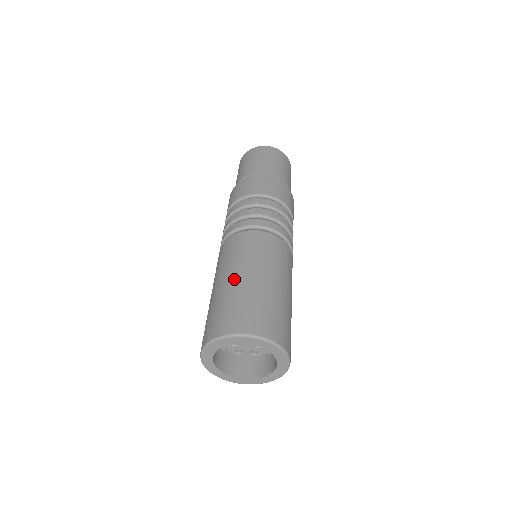
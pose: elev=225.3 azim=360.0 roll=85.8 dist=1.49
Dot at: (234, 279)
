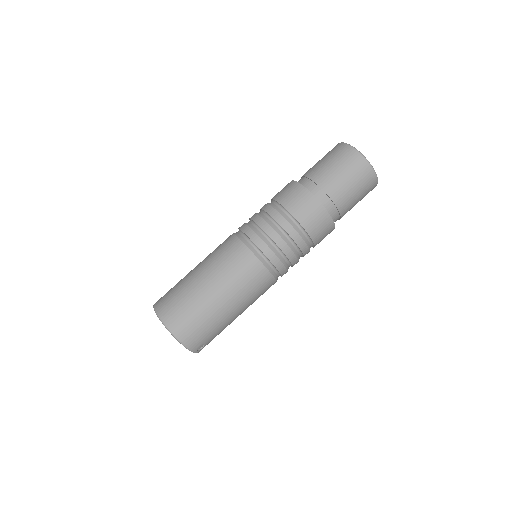
Dot at: (196, 276)
